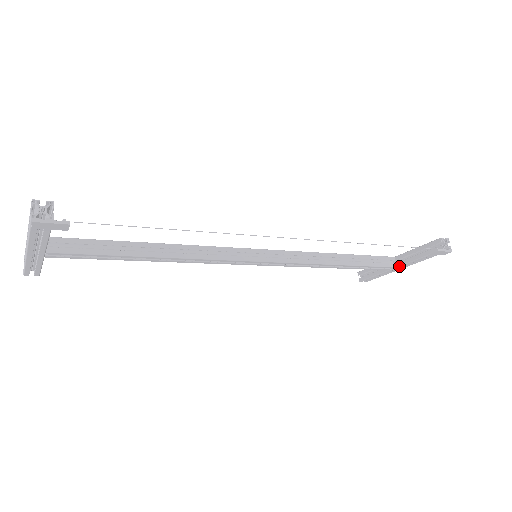
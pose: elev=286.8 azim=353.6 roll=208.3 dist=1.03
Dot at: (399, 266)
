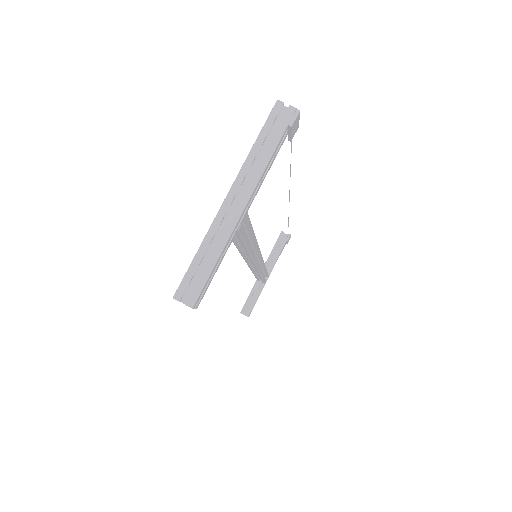
Dot at: (270, 273)
